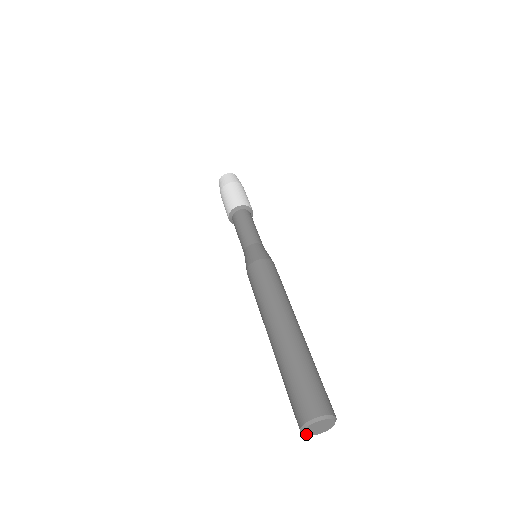
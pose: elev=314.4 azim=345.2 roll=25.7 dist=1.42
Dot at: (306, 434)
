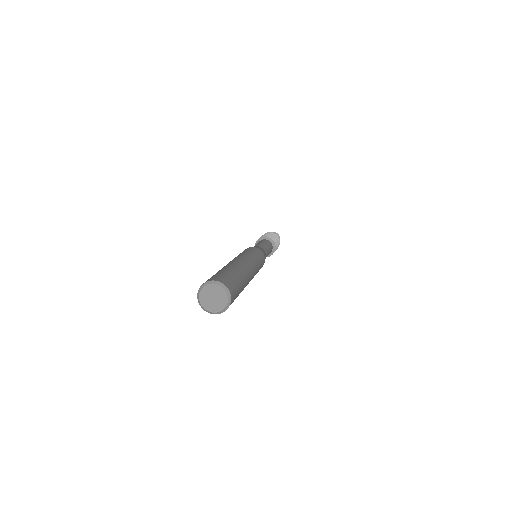
Dot at: (200, 294)
